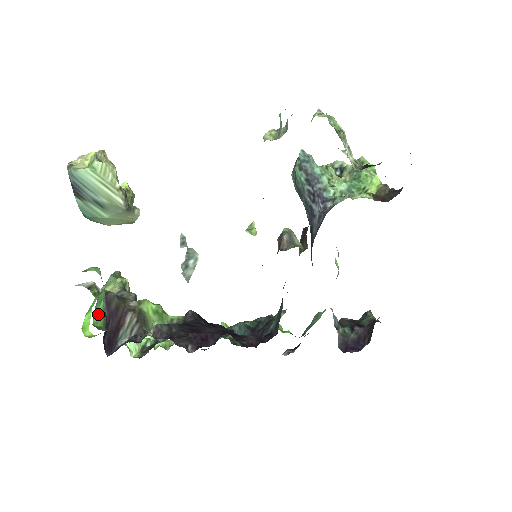
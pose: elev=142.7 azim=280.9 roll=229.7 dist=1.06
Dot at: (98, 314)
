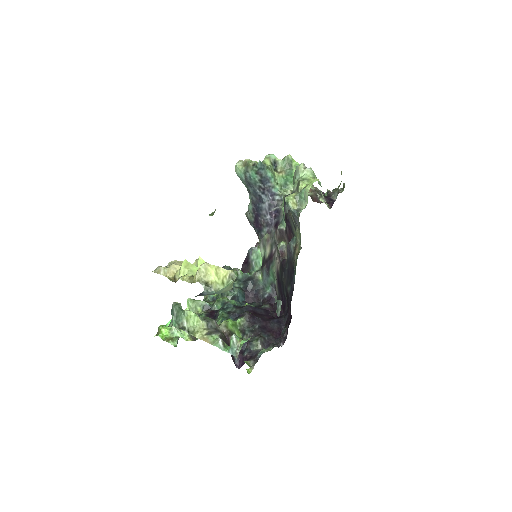
Dot at: occluded
